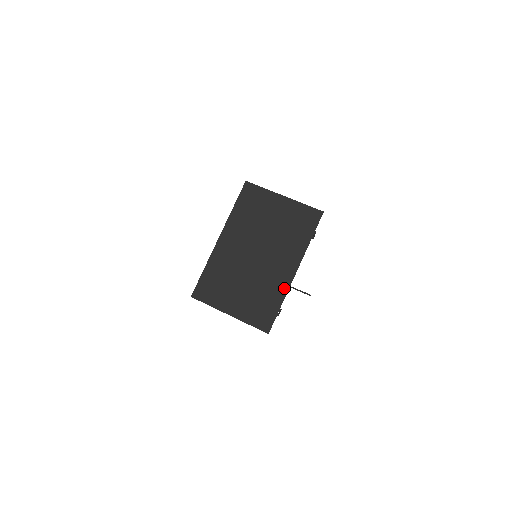
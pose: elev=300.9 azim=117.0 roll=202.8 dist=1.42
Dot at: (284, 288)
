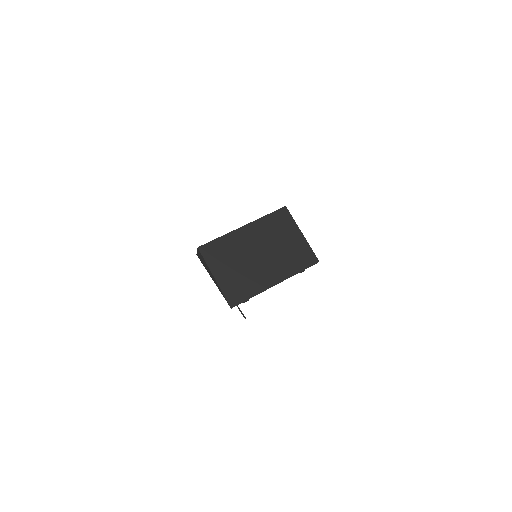
Dot at: (262, 288)
